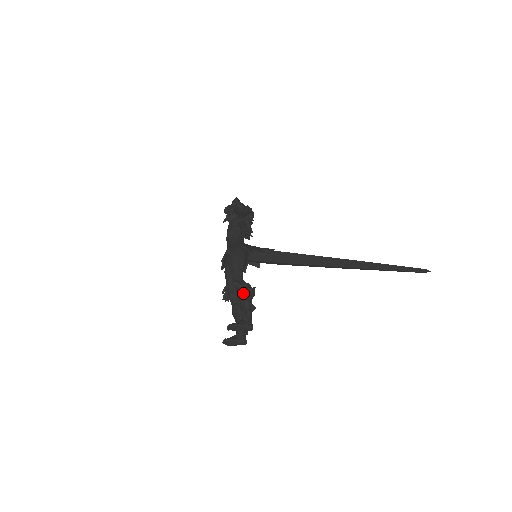
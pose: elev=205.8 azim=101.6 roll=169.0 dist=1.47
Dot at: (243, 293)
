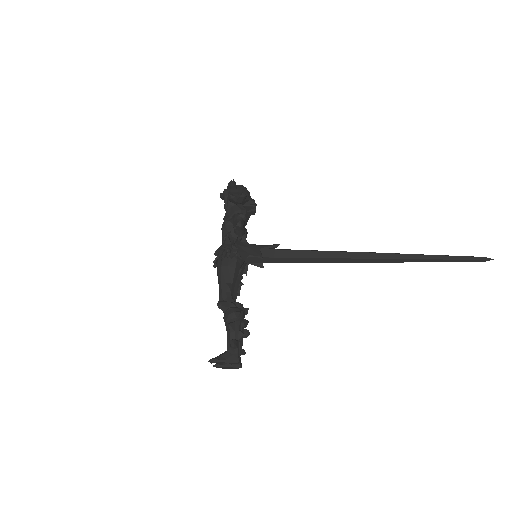
Dot at: (227, 319)
